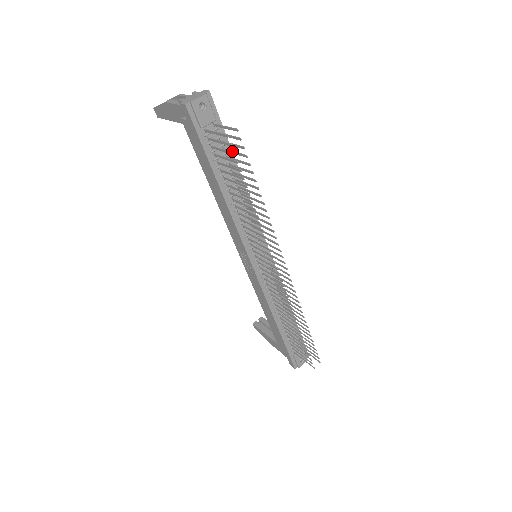
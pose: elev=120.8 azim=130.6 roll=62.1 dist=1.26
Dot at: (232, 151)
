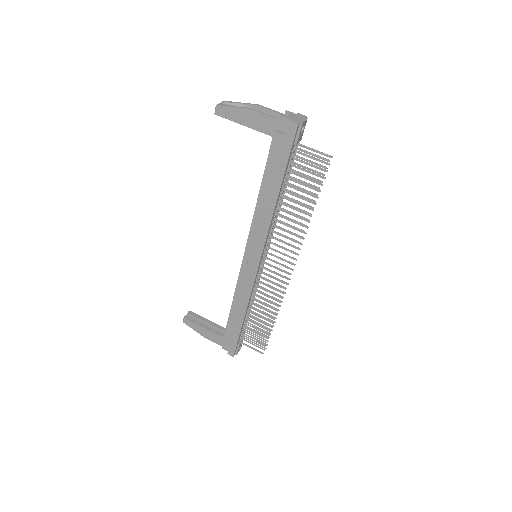
Dot at: (305, 169)
